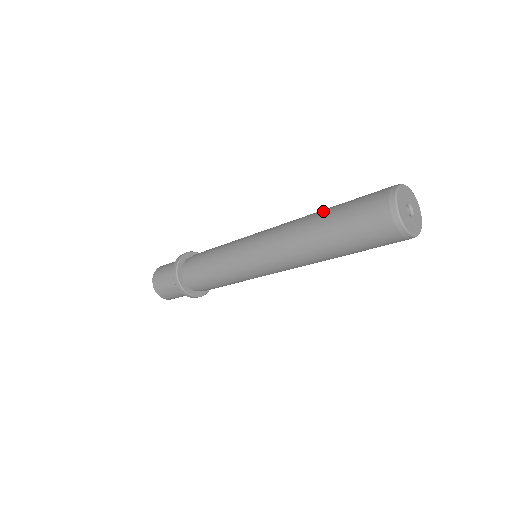
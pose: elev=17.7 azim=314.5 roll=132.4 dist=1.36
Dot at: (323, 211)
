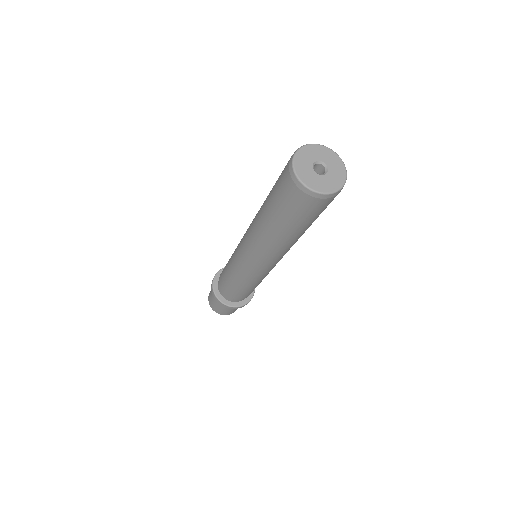
Dot at: occluded
